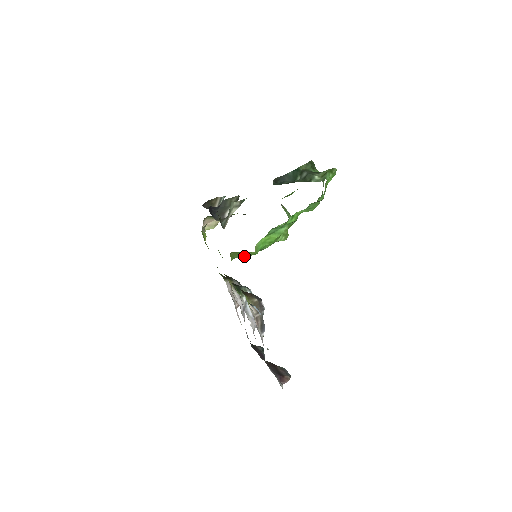
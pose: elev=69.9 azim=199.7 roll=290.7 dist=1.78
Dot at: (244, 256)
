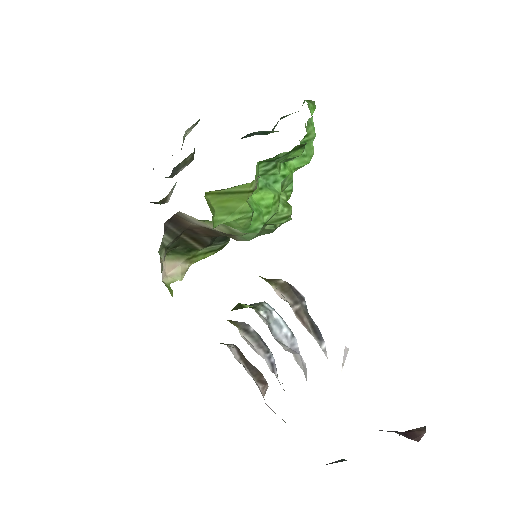
Dot at: (232, 218)
